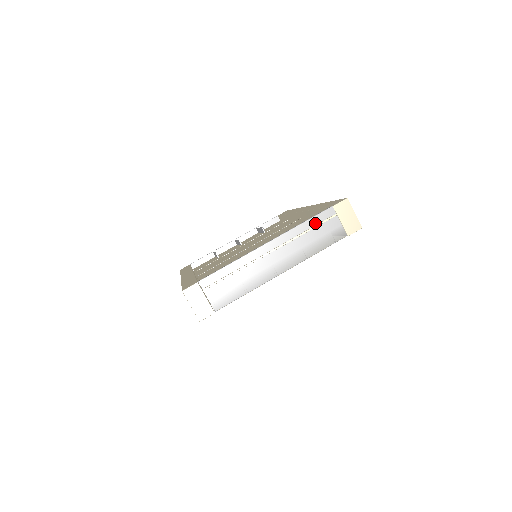
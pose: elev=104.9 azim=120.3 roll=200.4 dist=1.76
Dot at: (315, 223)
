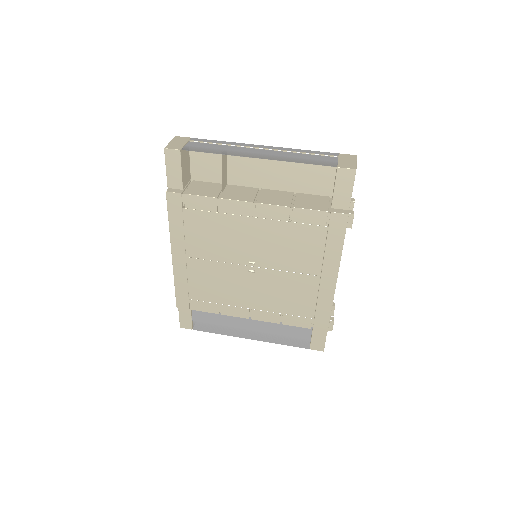
Dot at: (314, 153)
